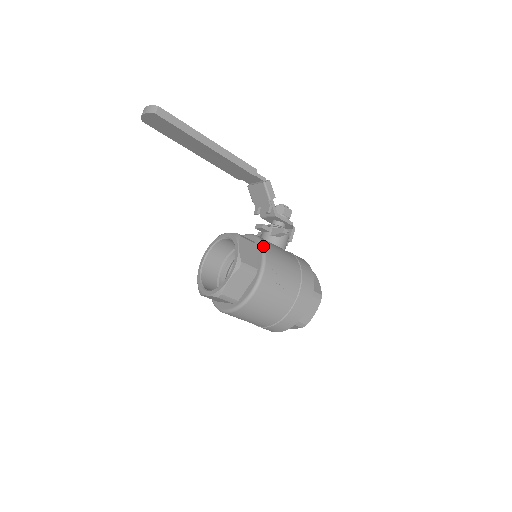
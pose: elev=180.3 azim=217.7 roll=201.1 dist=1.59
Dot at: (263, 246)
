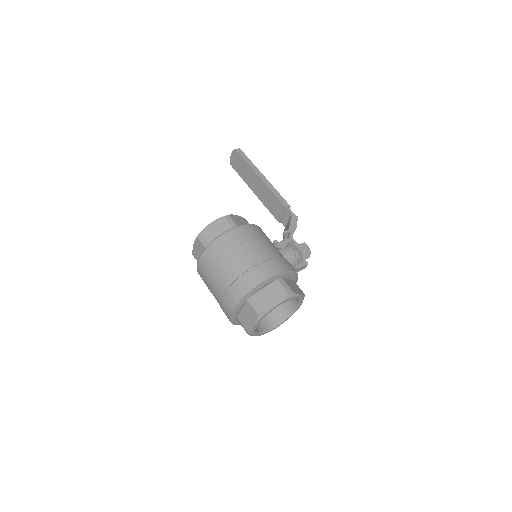
Dot at: occluded
